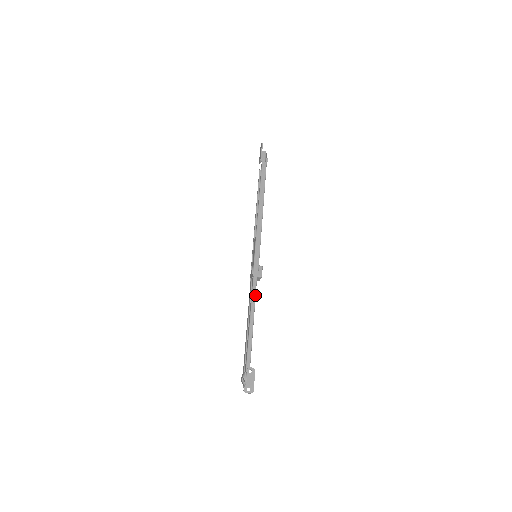
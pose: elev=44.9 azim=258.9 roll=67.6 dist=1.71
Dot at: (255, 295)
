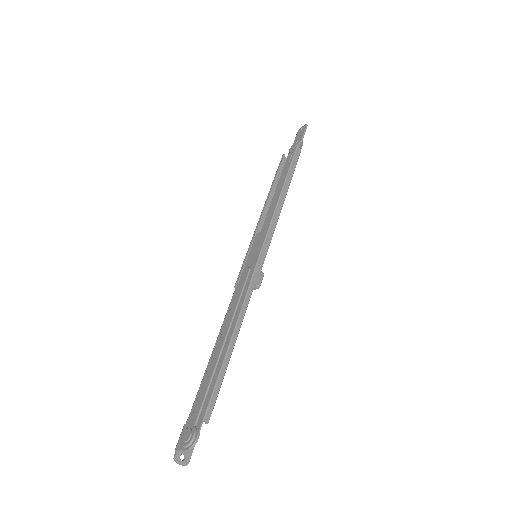
Dot at: (246, 309)
